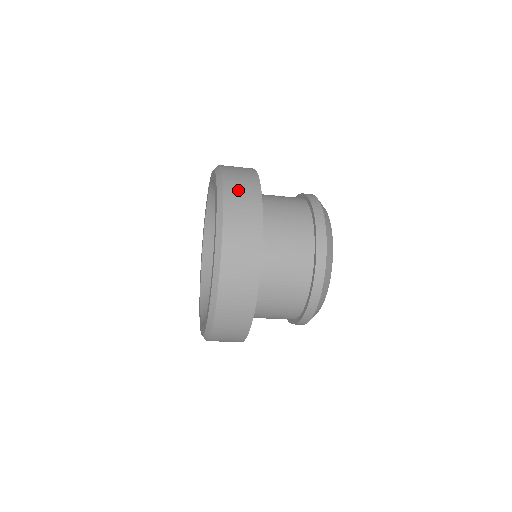
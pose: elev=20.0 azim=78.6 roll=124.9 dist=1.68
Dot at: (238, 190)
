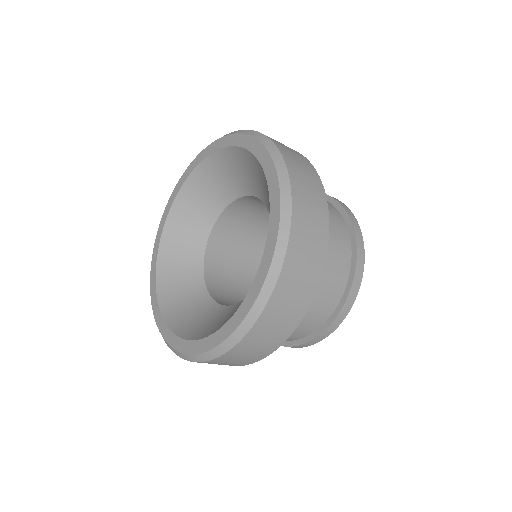
Dot at: (301, 174)
